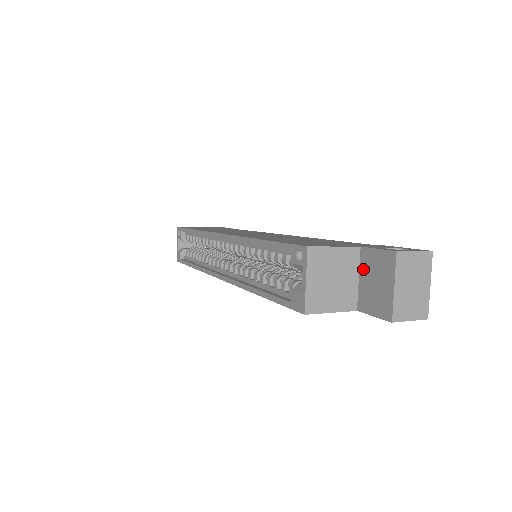
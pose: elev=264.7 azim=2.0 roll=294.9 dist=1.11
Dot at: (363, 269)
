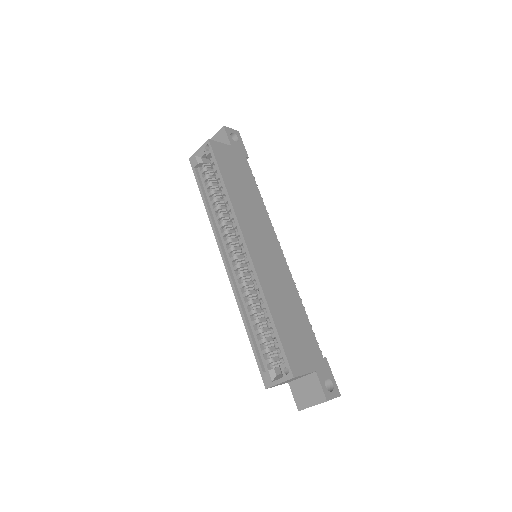
Dot at: (307, 379)
